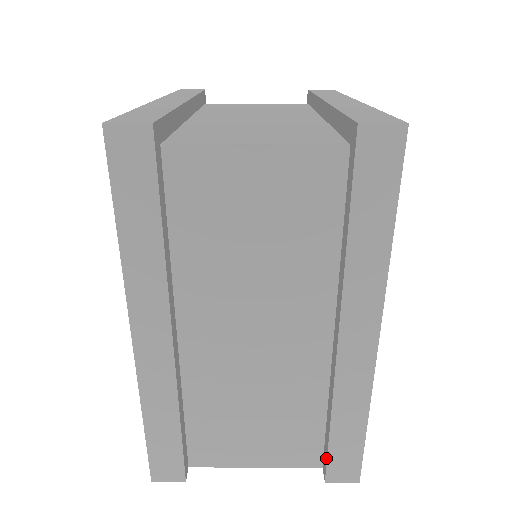
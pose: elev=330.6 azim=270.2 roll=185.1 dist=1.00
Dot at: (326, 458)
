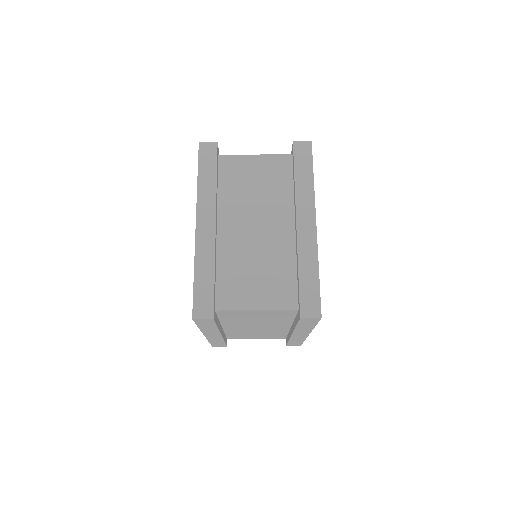
Dot at: occluded
